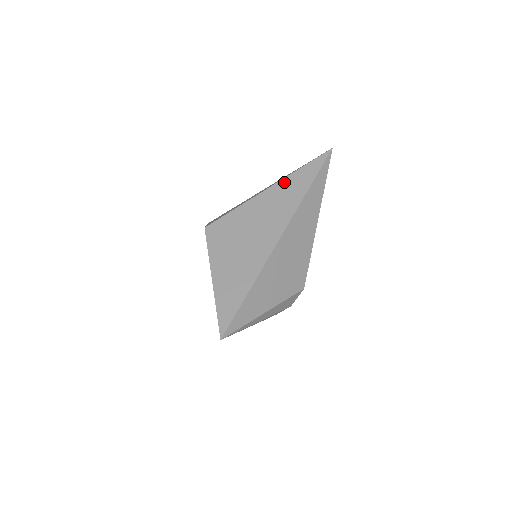
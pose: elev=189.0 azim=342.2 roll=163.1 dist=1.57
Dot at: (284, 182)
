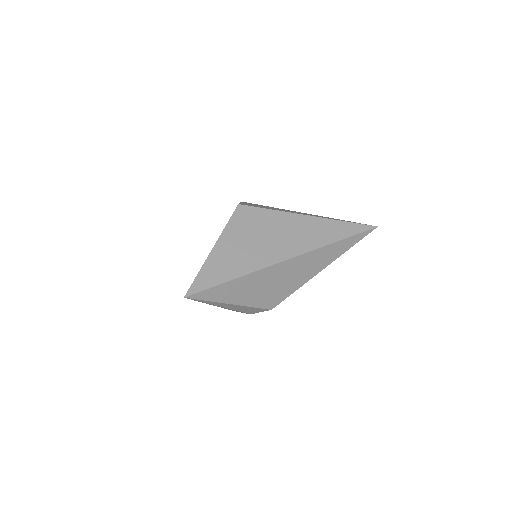
Dot at: (323, 221)
